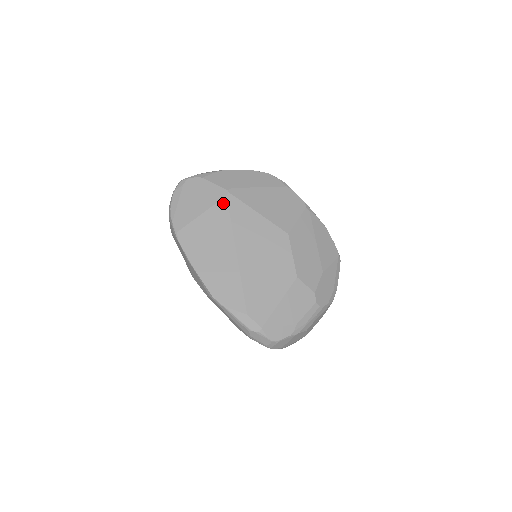
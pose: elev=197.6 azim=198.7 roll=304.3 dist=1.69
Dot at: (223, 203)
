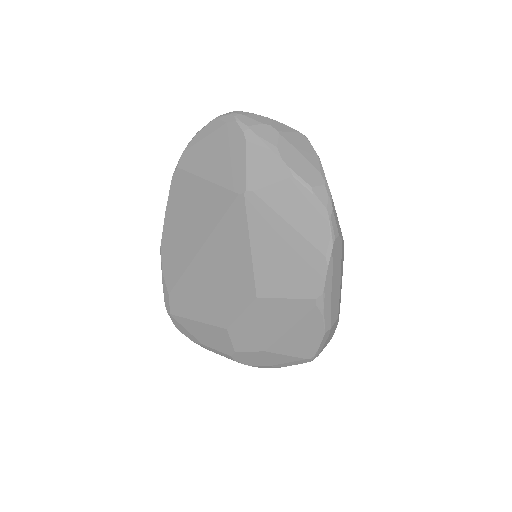
Dot at: (229, 196)
